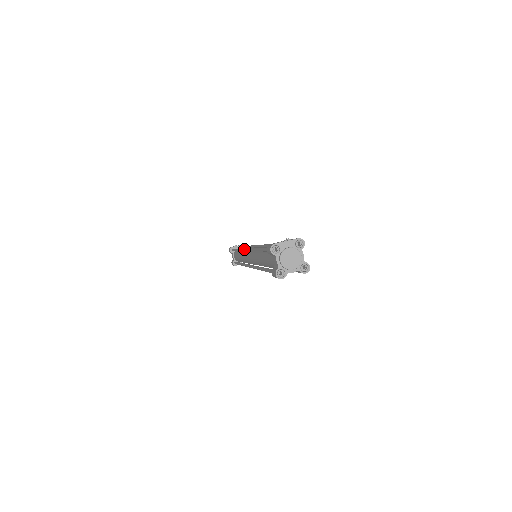
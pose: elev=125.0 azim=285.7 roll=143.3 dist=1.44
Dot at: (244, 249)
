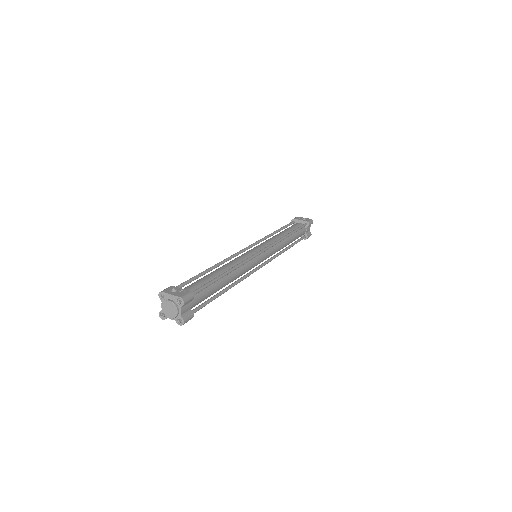
Dot at: (249, 245)
